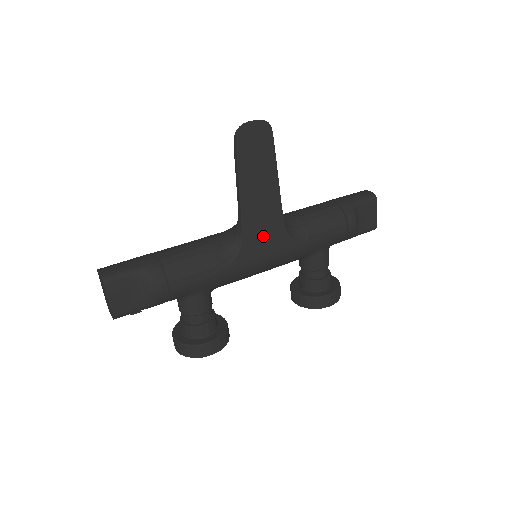
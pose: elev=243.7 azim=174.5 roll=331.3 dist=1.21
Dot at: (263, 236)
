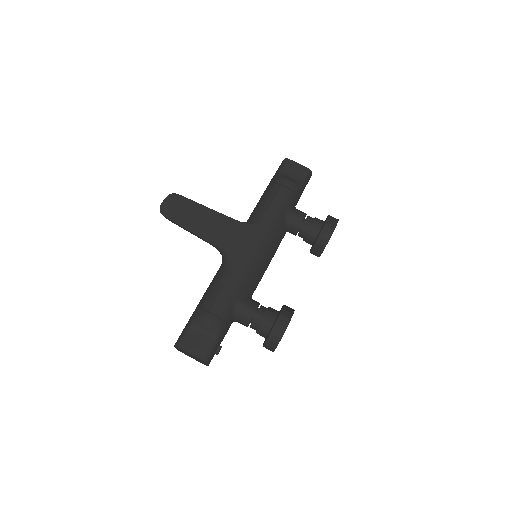
Dot at: (236, 239)
